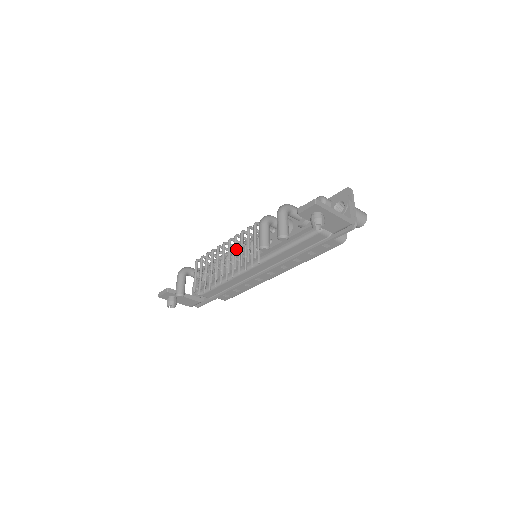
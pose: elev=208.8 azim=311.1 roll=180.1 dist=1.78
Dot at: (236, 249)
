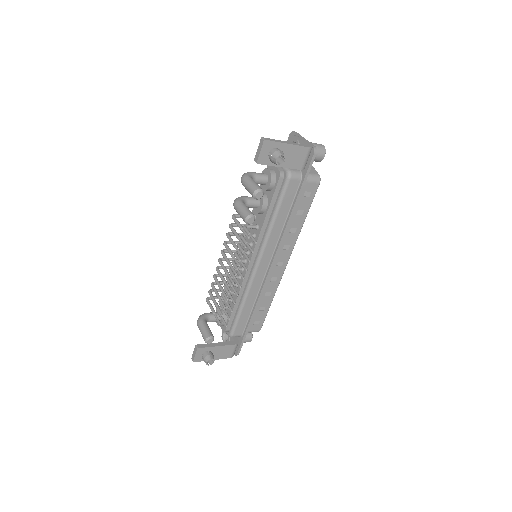
Dot at: (231, 251)
